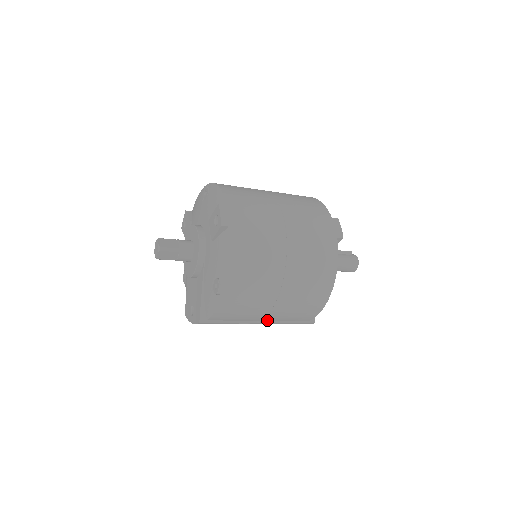
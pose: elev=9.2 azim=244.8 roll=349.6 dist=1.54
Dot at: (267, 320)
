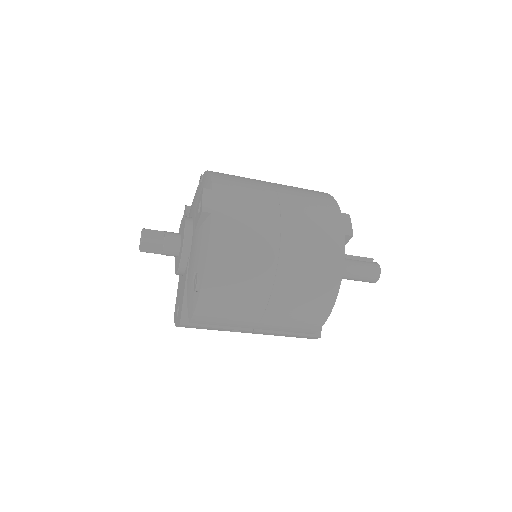
Dot at: (261, 328)
